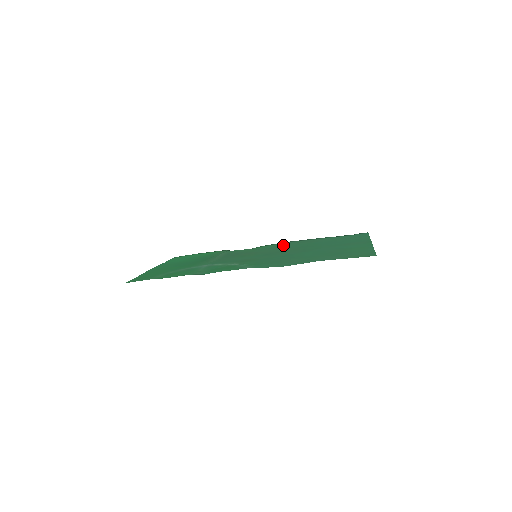
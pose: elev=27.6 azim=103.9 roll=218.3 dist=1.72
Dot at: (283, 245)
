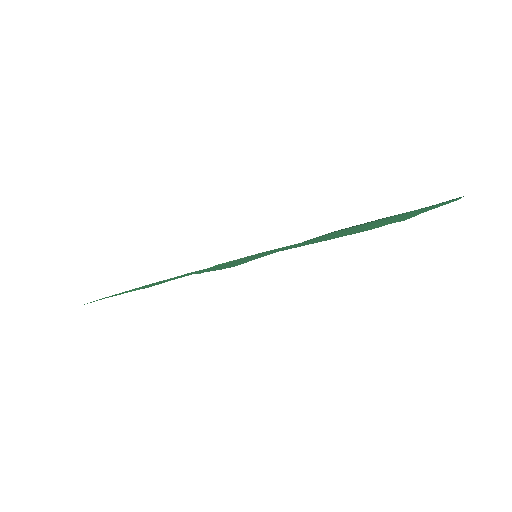
Dot at: (321, 236)
